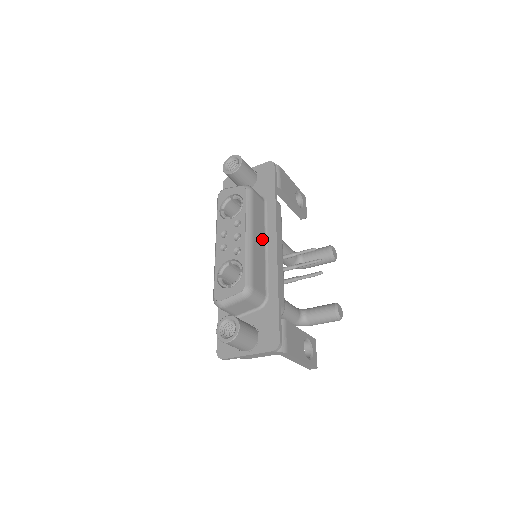
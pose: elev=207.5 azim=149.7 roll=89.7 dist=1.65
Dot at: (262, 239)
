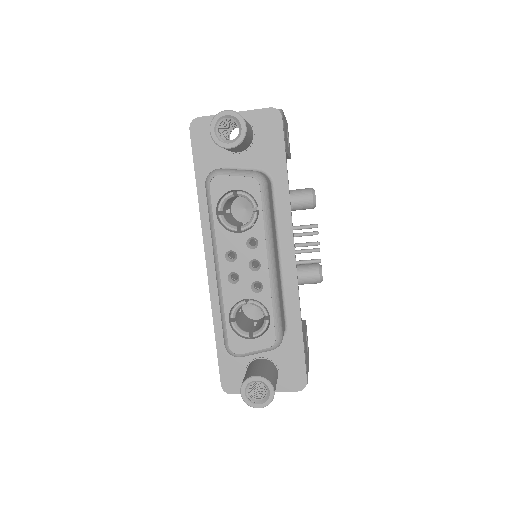
Dot at: (276, 250)
